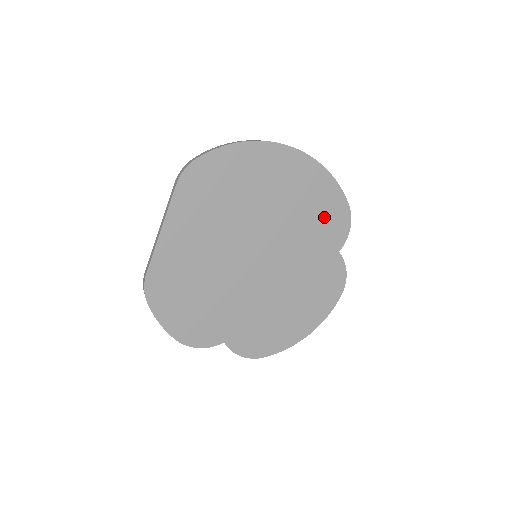
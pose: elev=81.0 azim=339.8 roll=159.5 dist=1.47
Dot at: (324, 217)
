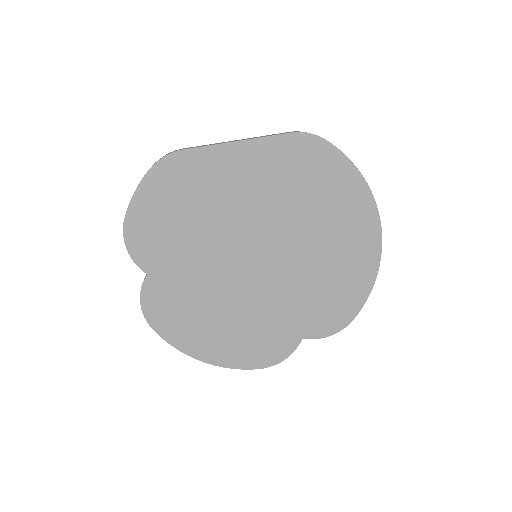
Dot at: (330, 302)
